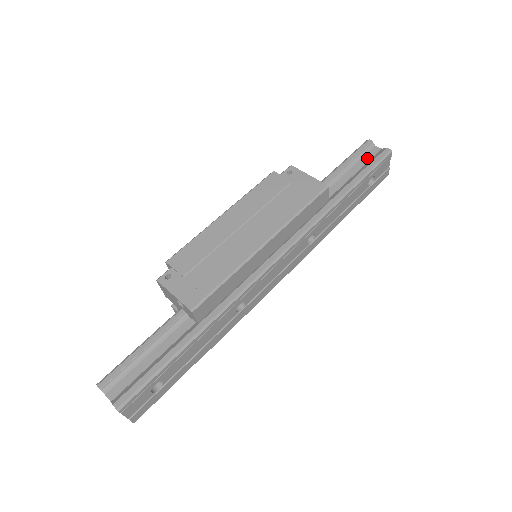
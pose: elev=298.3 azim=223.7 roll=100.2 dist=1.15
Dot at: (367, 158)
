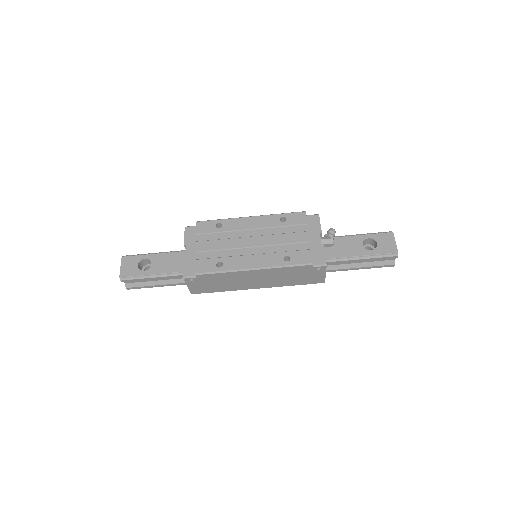
Dot at: (379, 260)
